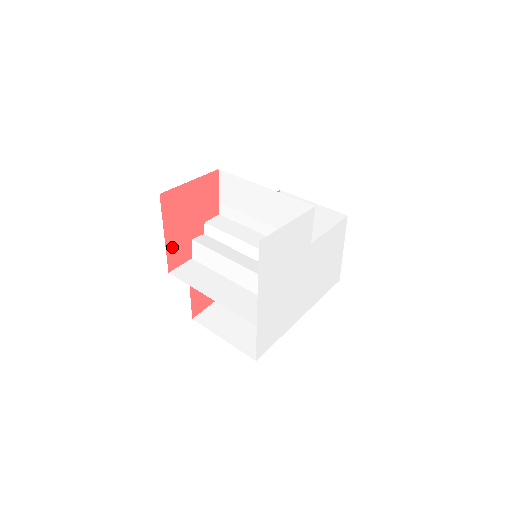
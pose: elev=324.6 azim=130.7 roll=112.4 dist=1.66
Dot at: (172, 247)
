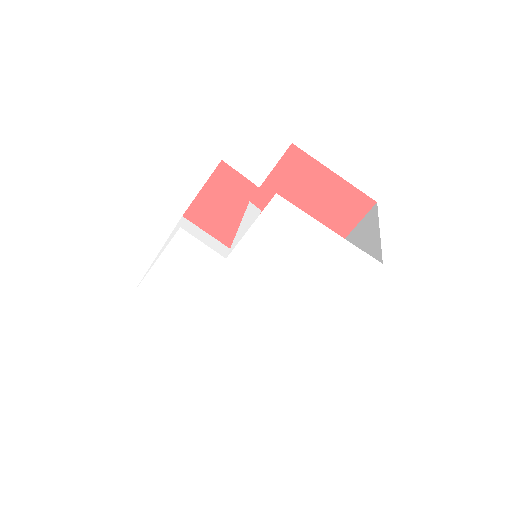
Dot at: occluded
